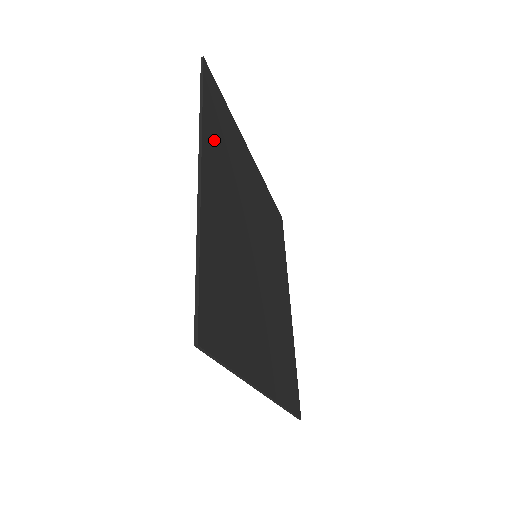
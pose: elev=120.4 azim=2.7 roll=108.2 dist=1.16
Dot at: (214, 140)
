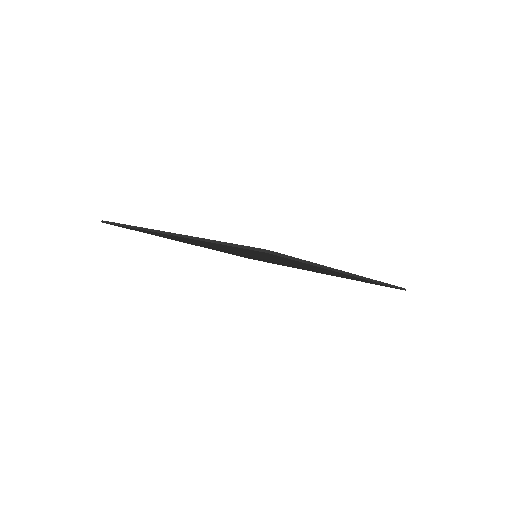
Dot at: occluded
